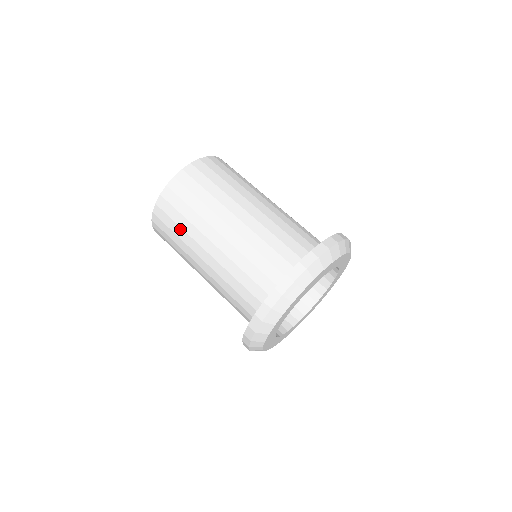
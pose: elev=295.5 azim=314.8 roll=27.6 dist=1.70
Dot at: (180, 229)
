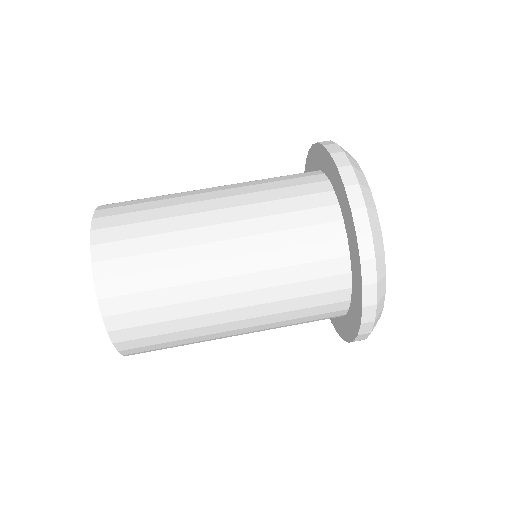
Dot at: (183, 345)
